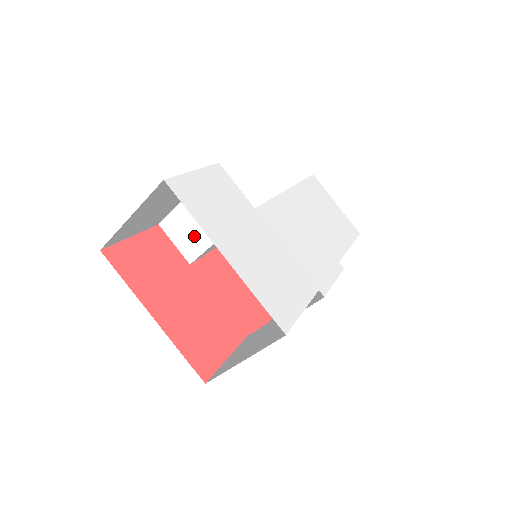
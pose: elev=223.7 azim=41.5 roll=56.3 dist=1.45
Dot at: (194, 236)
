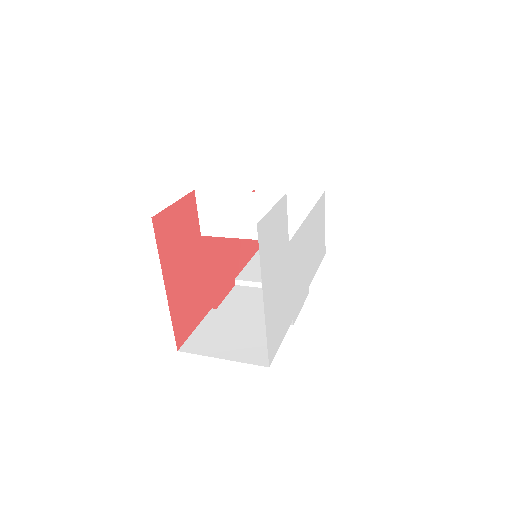
Dot at: (221, 221)
